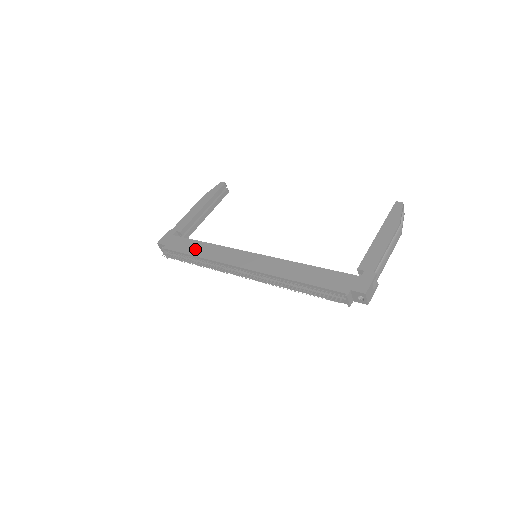
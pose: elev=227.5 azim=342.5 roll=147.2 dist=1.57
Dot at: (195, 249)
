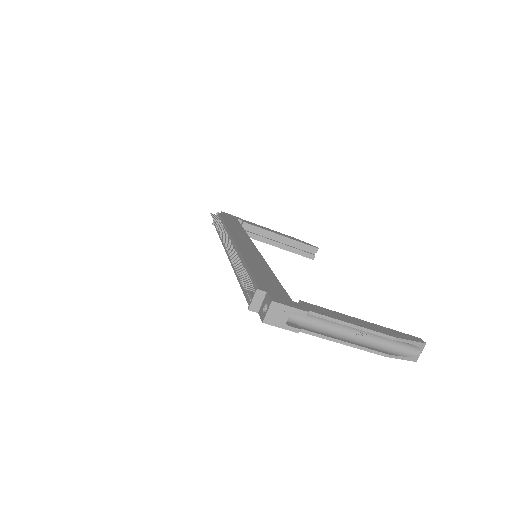
Dot at: (232, 224)
